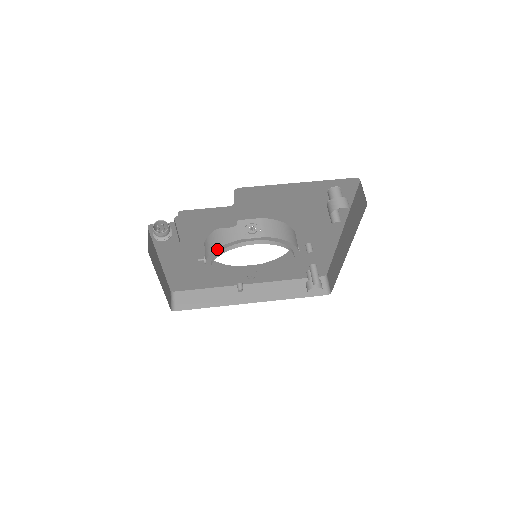
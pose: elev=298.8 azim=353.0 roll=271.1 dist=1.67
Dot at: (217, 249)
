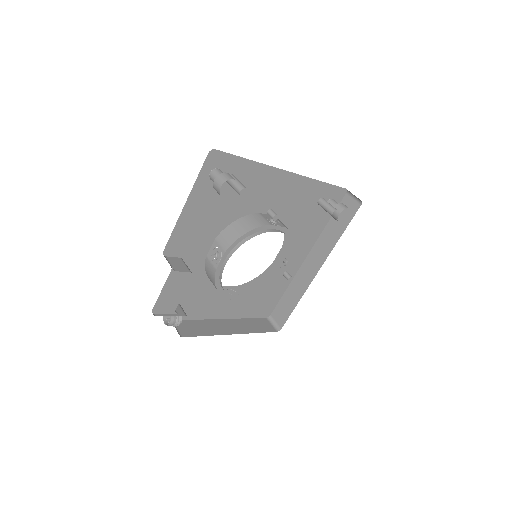
Dot at: (217, 289)
